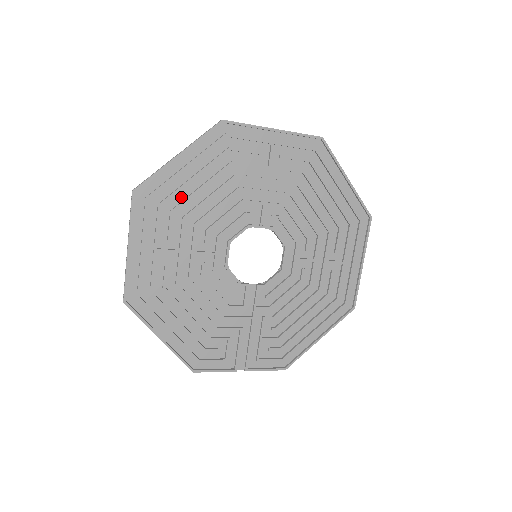
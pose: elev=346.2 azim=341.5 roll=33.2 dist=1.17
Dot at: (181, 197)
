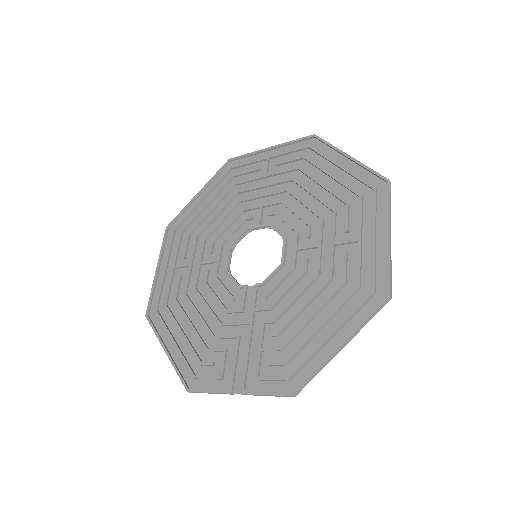
Dot at: (198, 223)
